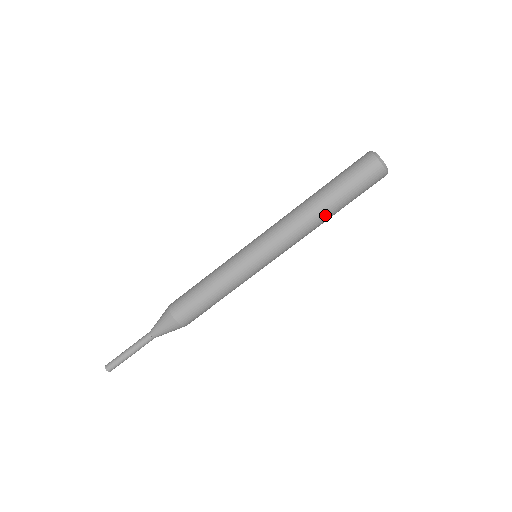
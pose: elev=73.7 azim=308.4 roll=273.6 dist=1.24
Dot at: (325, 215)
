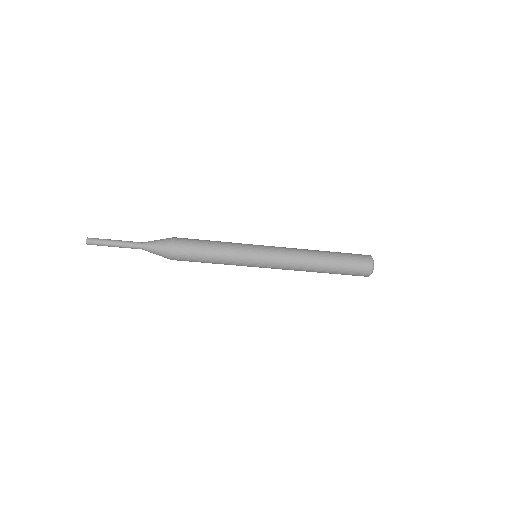
Dot at: occluded
